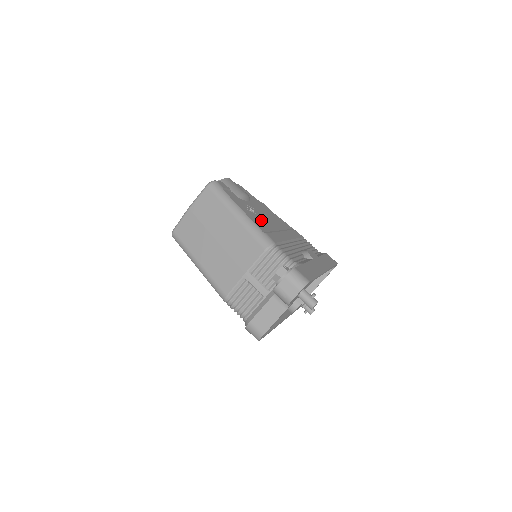
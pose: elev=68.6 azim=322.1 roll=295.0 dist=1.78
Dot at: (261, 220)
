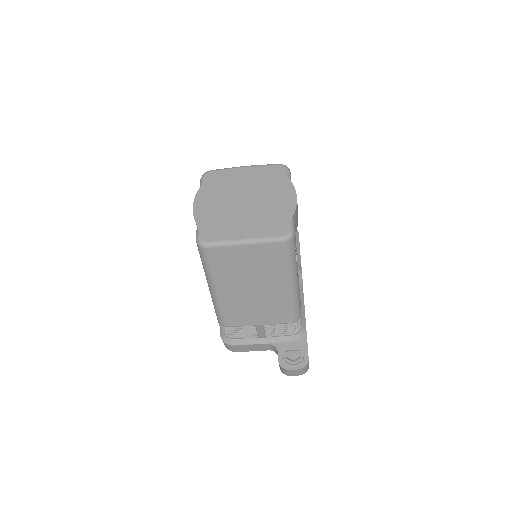
Dot at: occluded
